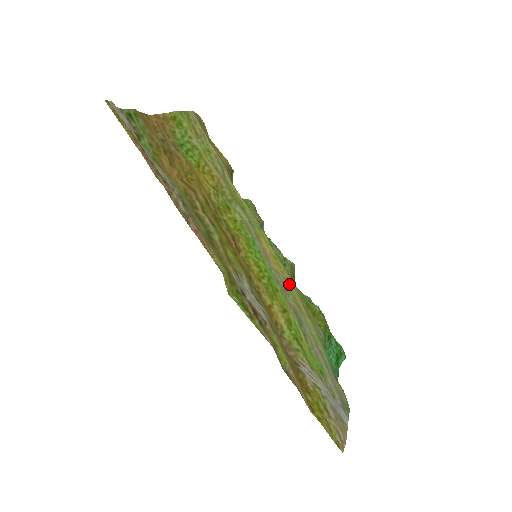
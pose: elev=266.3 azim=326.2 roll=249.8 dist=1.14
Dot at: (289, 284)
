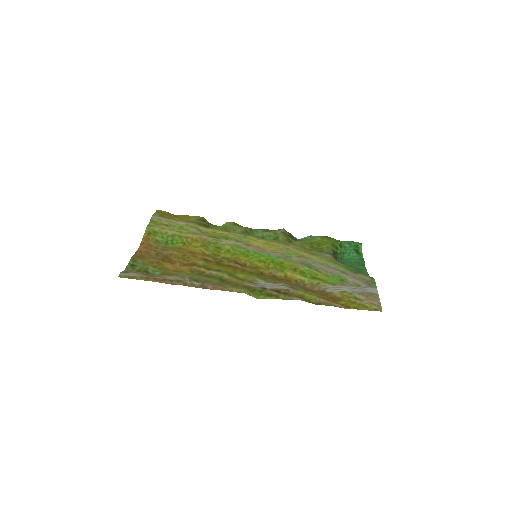
Dot at: (287, 250)
